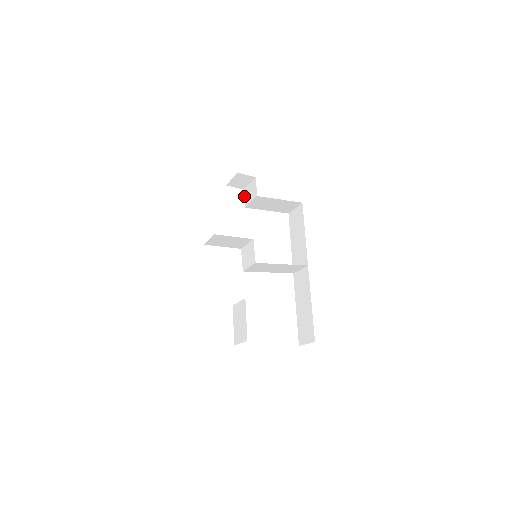
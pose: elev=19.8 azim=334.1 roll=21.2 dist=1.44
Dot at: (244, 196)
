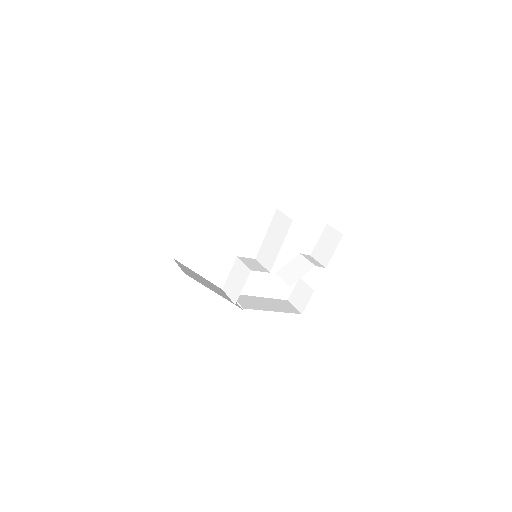
Dot at: occluded
